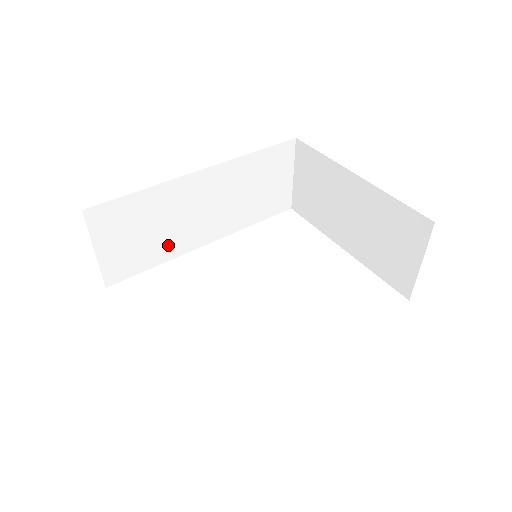
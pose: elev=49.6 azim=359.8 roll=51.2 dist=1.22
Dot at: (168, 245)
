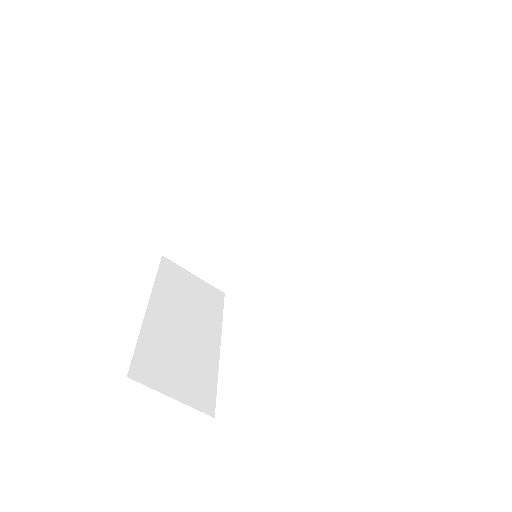
Dot at: (248, 248)
